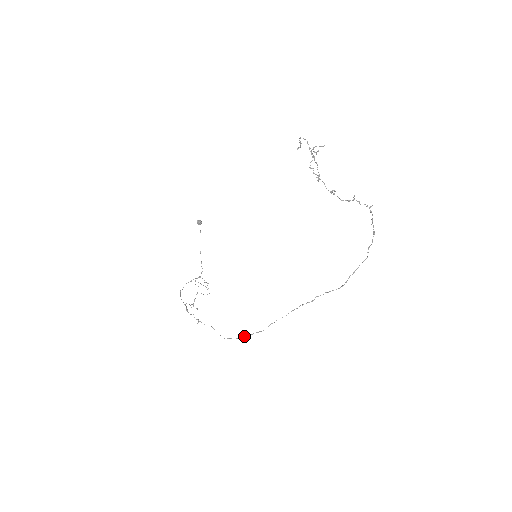
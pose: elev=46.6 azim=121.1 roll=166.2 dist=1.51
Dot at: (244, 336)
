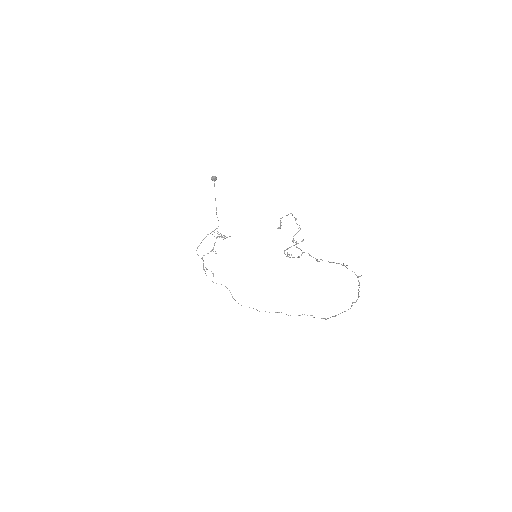
Dot at: occluded
